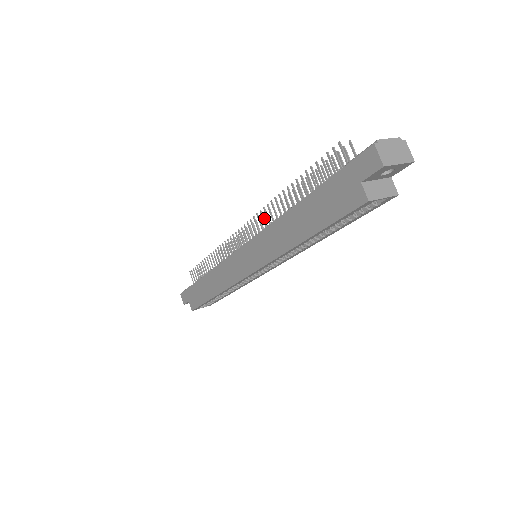
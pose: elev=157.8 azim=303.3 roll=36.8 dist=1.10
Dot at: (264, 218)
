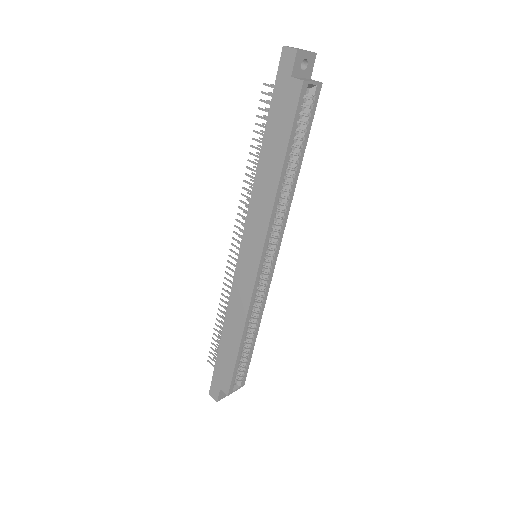
Dot at: (245, 219)
